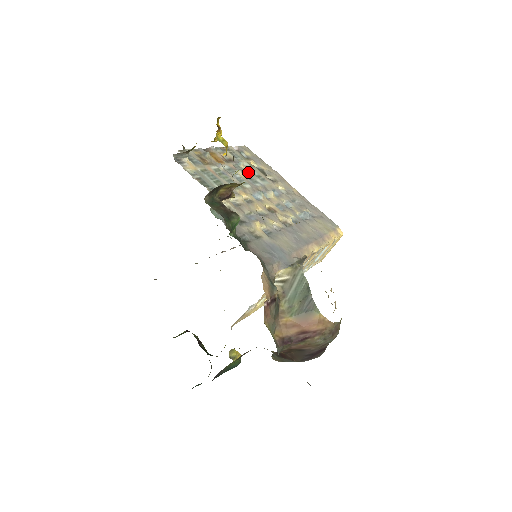
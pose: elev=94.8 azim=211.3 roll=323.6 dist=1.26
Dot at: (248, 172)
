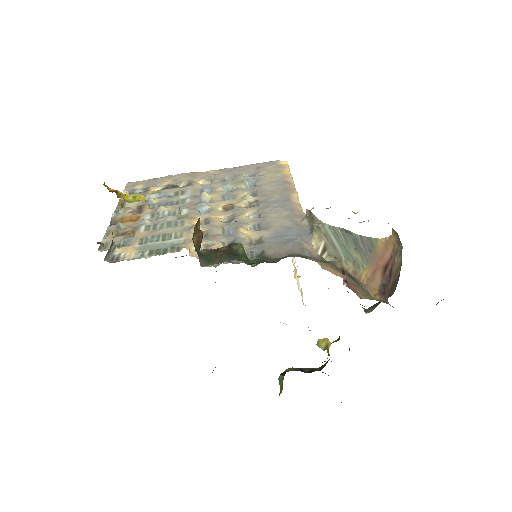
Dot at: (166, 200)
